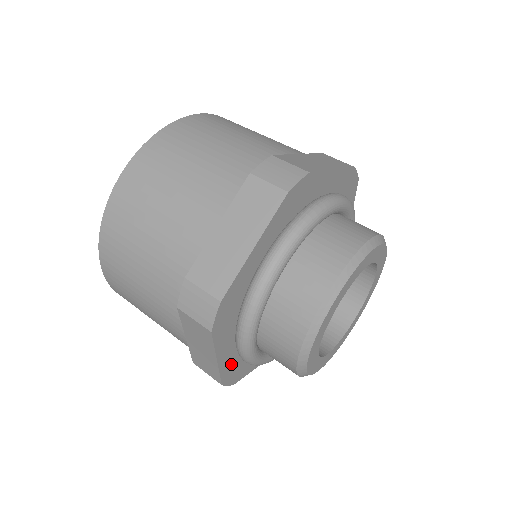
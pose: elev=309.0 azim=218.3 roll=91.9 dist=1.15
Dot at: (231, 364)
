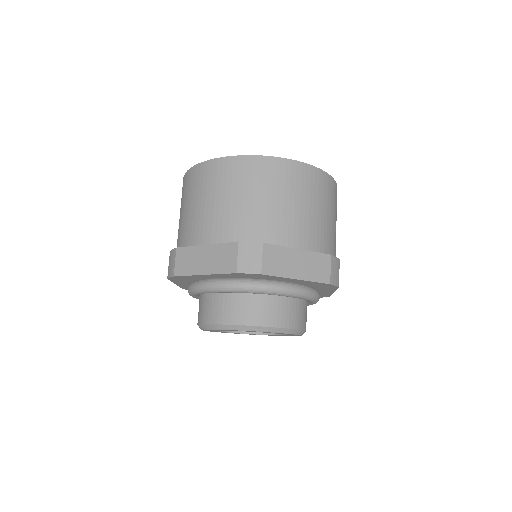
Dot at: occluded
